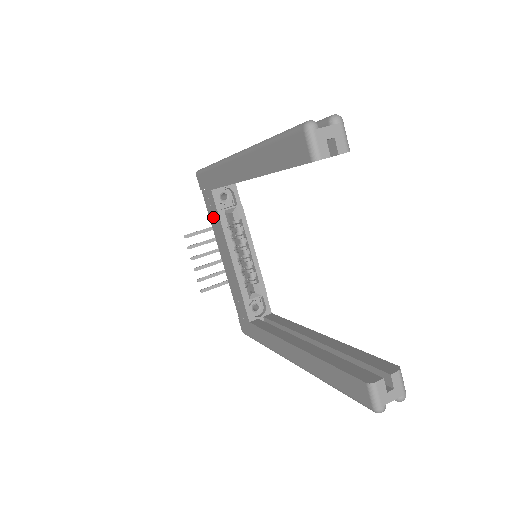
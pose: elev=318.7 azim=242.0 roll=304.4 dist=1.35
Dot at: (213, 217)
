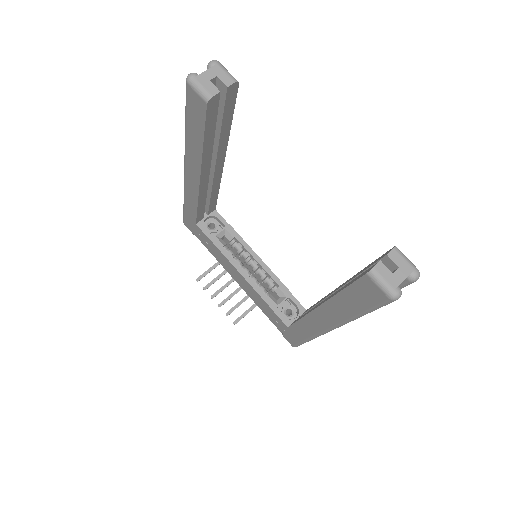
Dot at: (211, 249)
